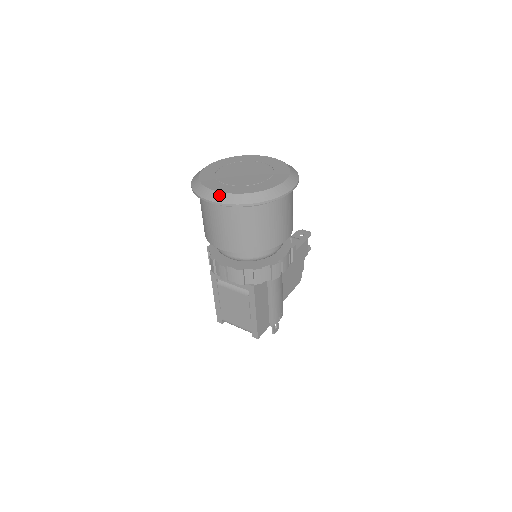
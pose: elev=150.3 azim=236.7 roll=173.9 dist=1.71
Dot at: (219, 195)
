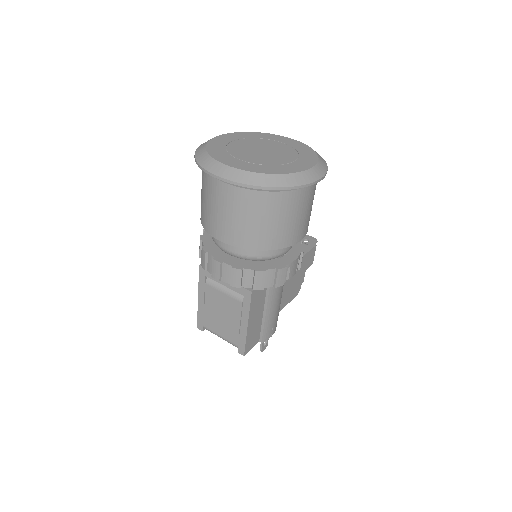
Dot at: (230, 170)
